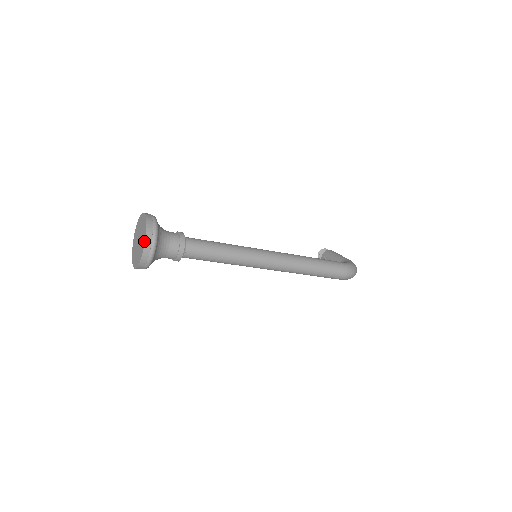
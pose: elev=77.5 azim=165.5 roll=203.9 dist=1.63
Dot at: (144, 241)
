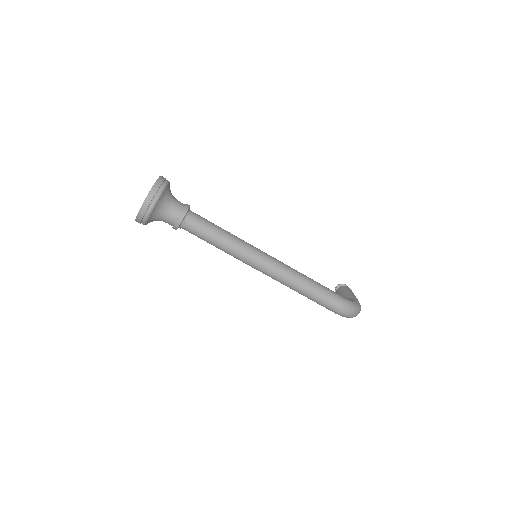
Dot at: (146, 197)
